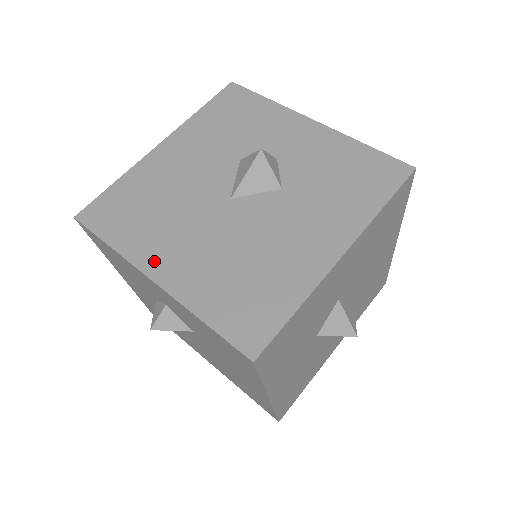
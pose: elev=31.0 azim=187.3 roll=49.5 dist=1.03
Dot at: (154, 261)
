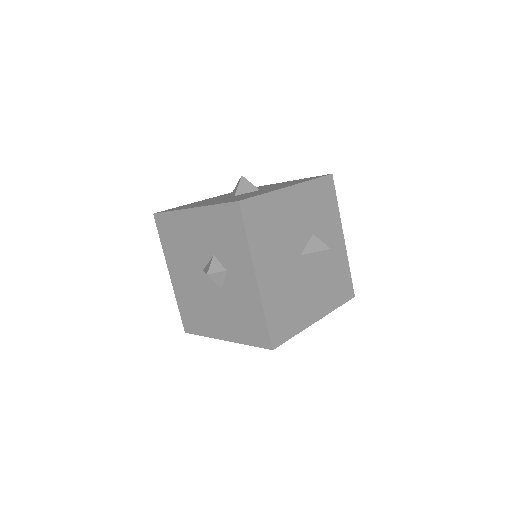
Dot at: (261, 267)
